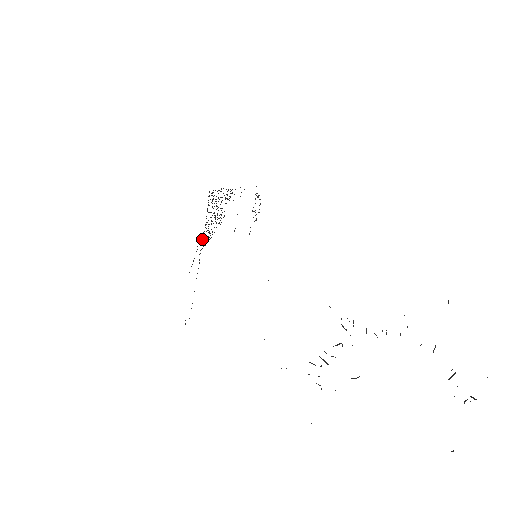
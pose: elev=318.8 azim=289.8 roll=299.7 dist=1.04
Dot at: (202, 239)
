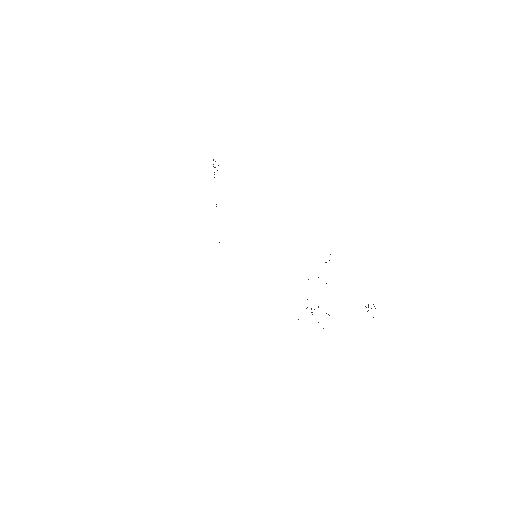
Dot at: occluded
